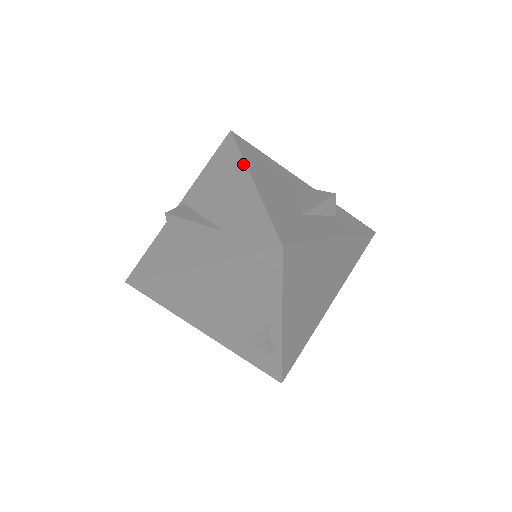
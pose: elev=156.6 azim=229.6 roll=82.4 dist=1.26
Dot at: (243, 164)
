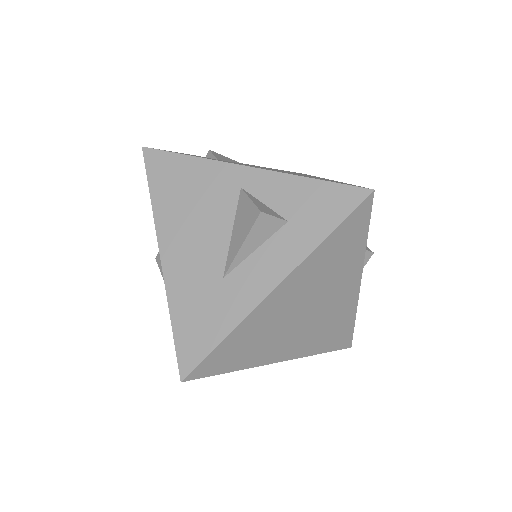
Dot at: occluded
